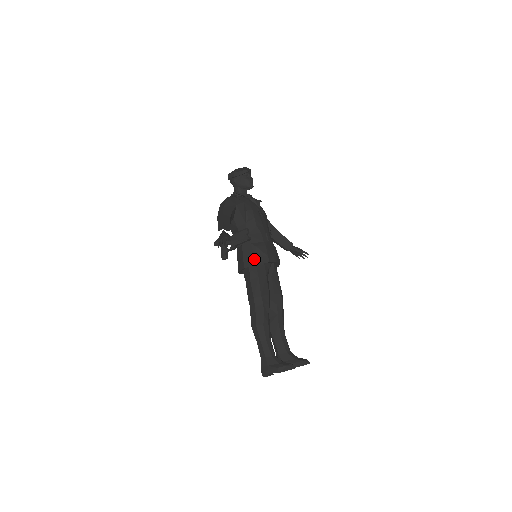
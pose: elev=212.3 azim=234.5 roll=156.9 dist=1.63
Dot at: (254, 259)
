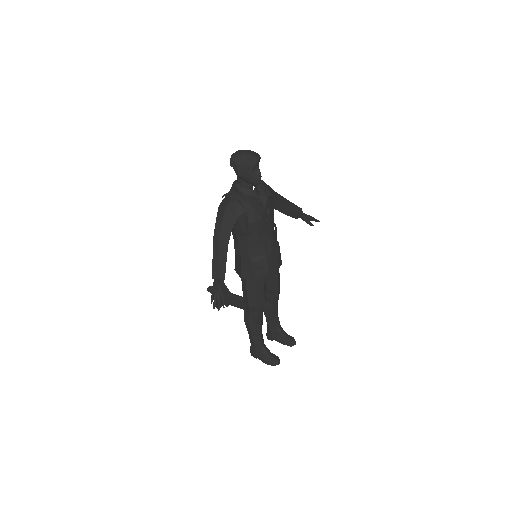
Dot at: (252, 274)
